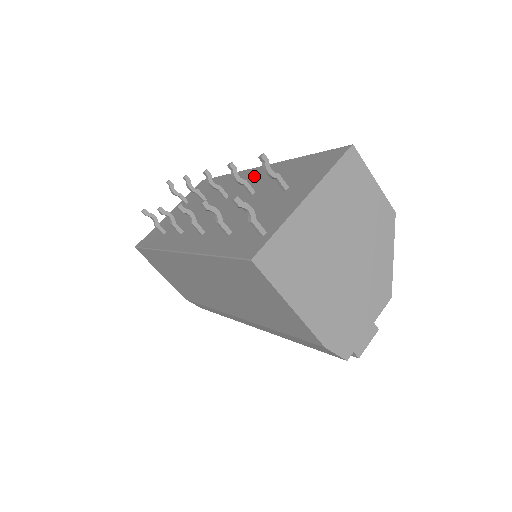
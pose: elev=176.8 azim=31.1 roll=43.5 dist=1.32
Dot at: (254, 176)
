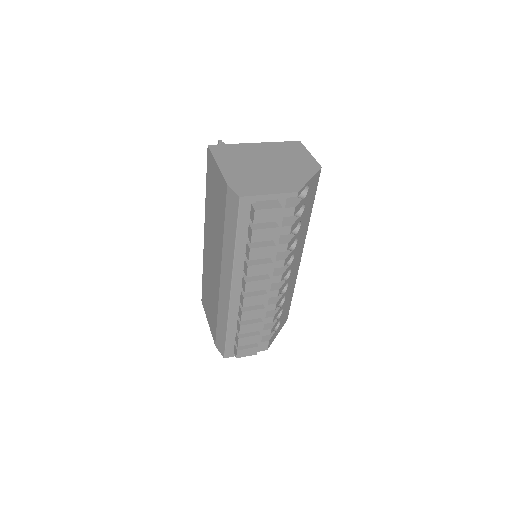
Dot at: occluded
